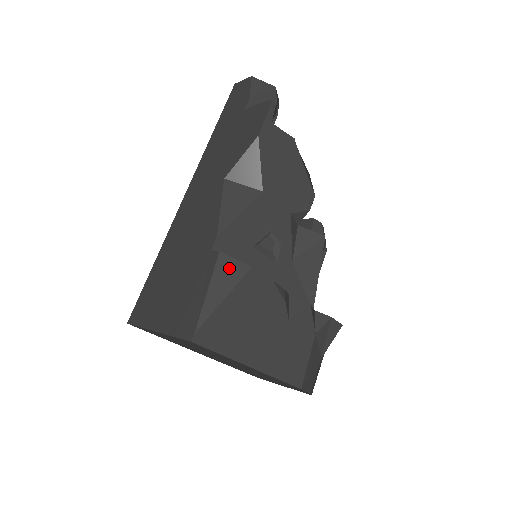
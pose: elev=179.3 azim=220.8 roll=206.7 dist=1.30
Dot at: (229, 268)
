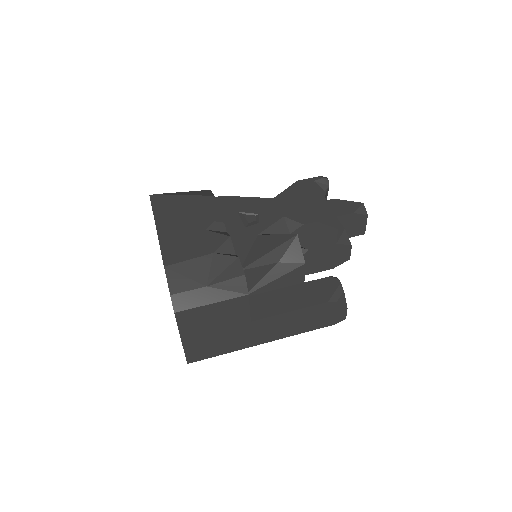
Dot at: (204, 193)
